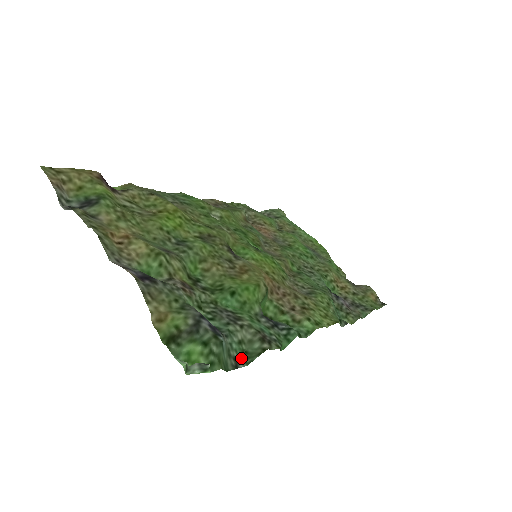
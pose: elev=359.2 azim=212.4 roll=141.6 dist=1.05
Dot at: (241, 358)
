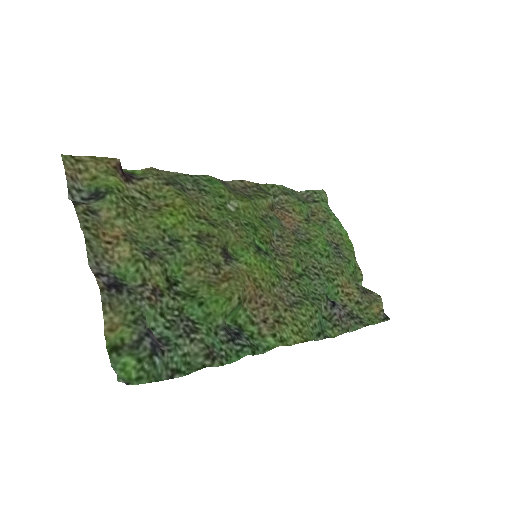
Dot at: (180, 369)
